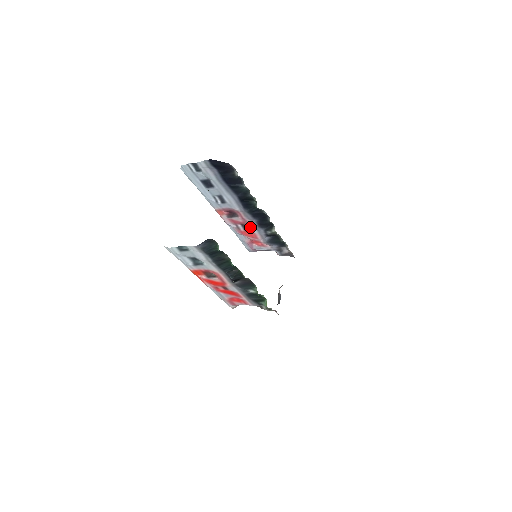
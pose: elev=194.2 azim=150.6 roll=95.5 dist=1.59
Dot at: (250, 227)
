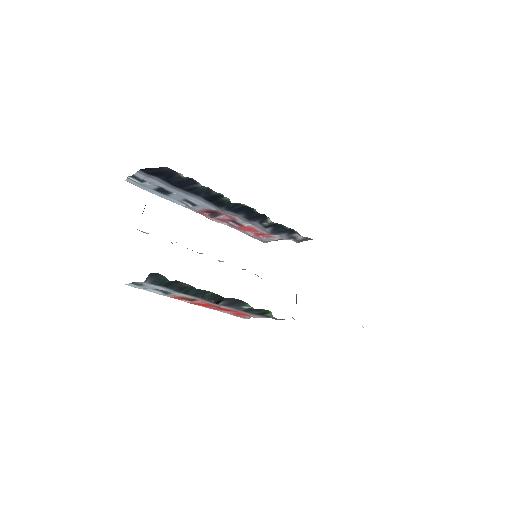
Dot at: (242, 222)
